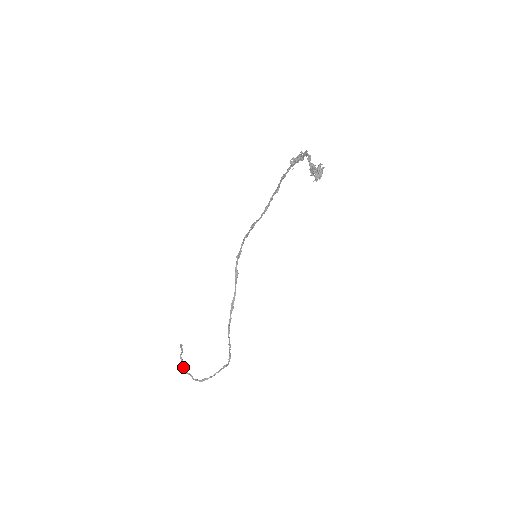
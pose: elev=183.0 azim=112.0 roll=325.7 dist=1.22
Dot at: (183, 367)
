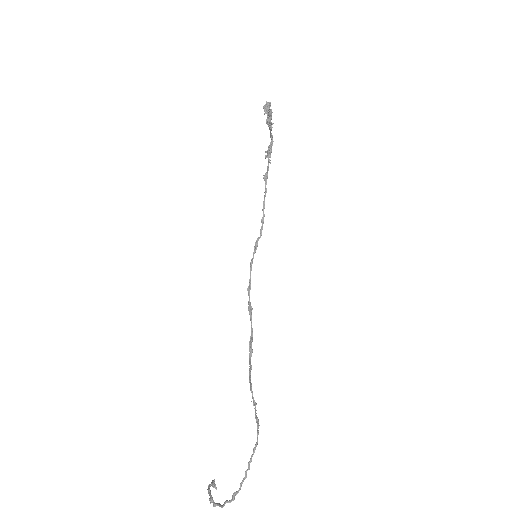
Dot at: (209, 498)
